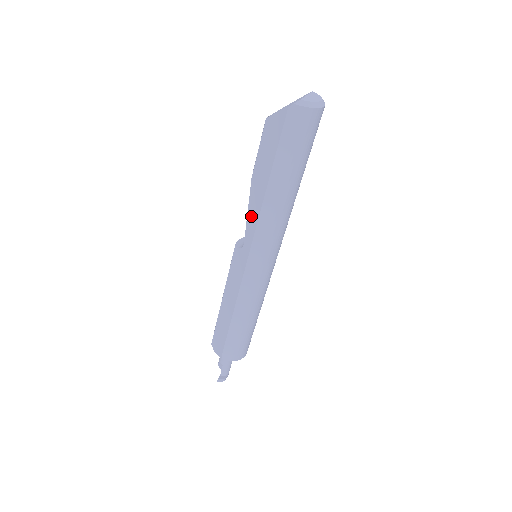
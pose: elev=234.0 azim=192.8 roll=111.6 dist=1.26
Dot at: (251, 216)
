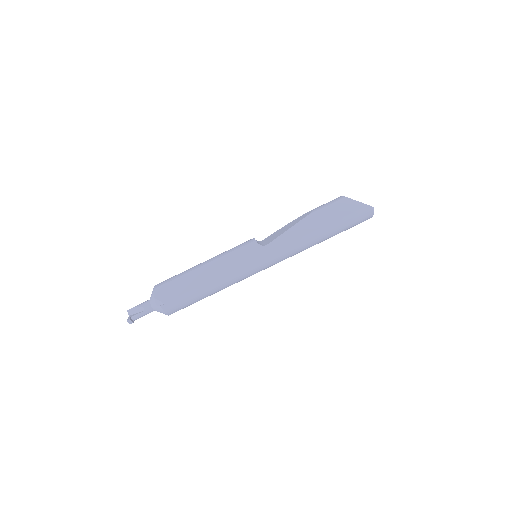
Dot at: (290, 234)
